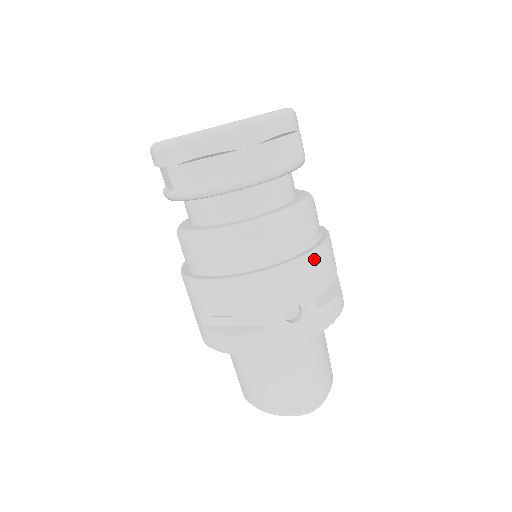
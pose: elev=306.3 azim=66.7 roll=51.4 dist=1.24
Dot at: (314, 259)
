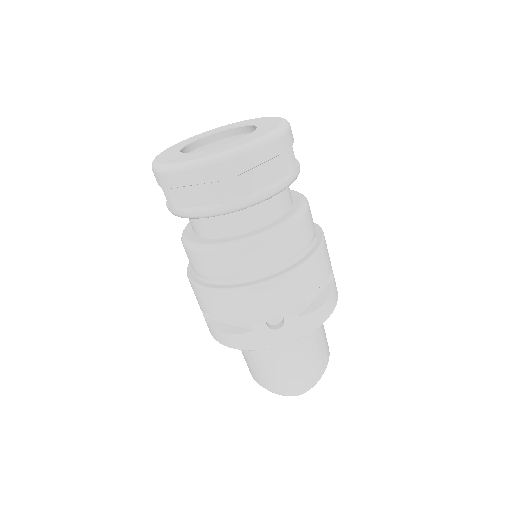
Dot at: (297, 275)
